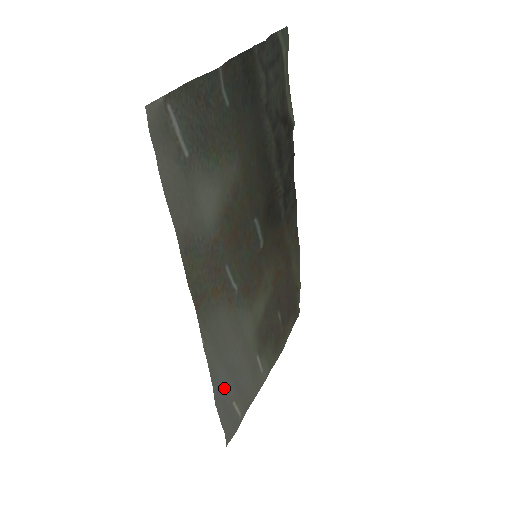
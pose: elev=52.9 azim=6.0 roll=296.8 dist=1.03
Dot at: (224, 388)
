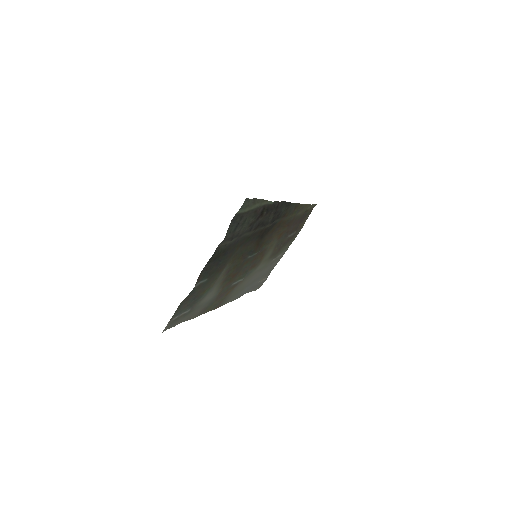
Dot at: (250, 287)
